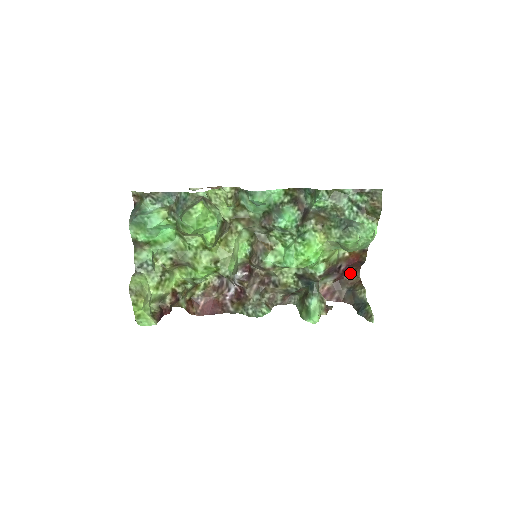
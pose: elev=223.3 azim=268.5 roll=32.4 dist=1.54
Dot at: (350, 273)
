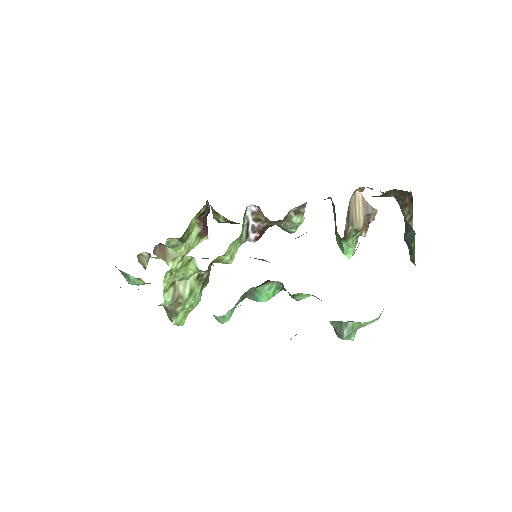
Dot at: occluded
